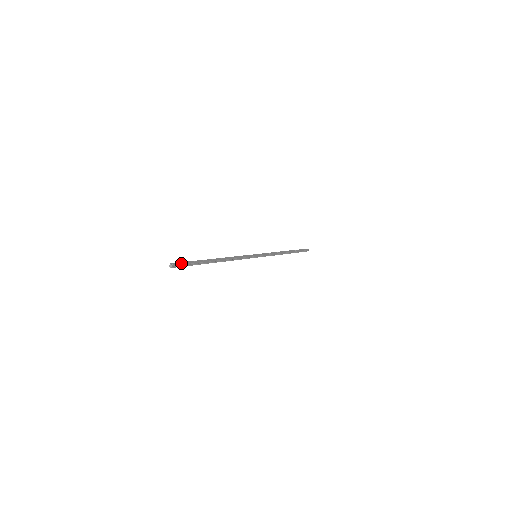
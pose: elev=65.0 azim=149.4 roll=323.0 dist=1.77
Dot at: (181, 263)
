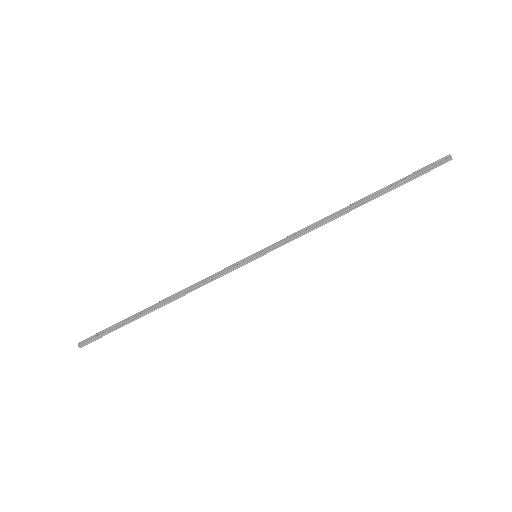
Dot at: (93, 336)
